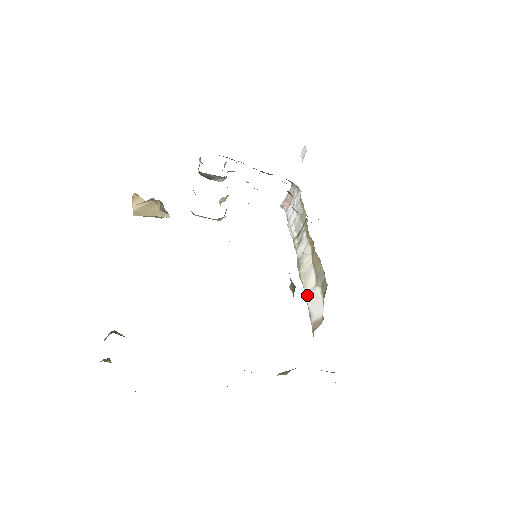
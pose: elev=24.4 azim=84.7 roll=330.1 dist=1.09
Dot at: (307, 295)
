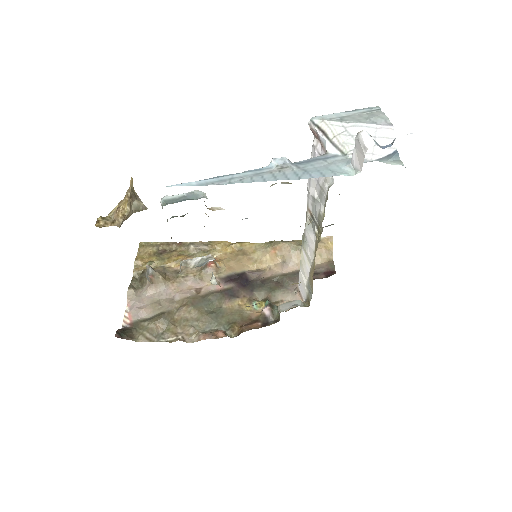
Dot at: (300, 273)
